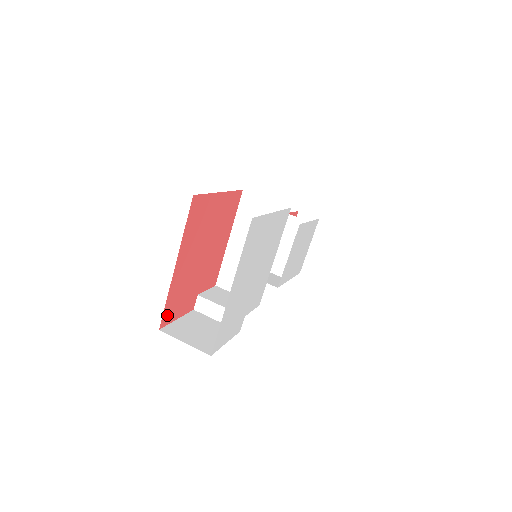
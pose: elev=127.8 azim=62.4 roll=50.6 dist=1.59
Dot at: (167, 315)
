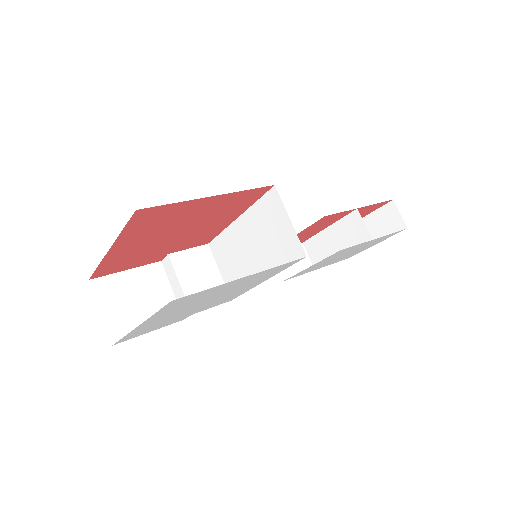
Dot at: (103, 271)
